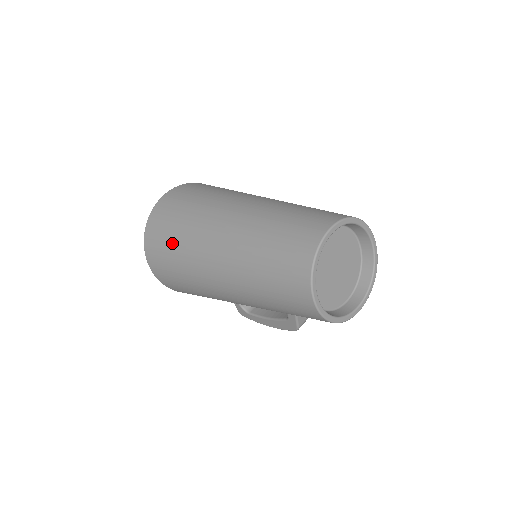
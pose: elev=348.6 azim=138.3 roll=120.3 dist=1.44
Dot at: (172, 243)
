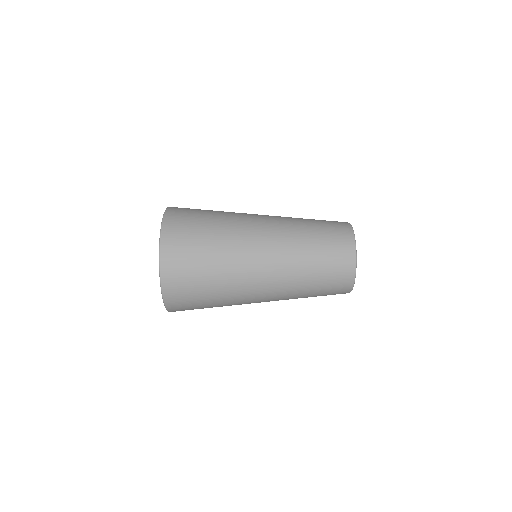
Dot at: occluded
